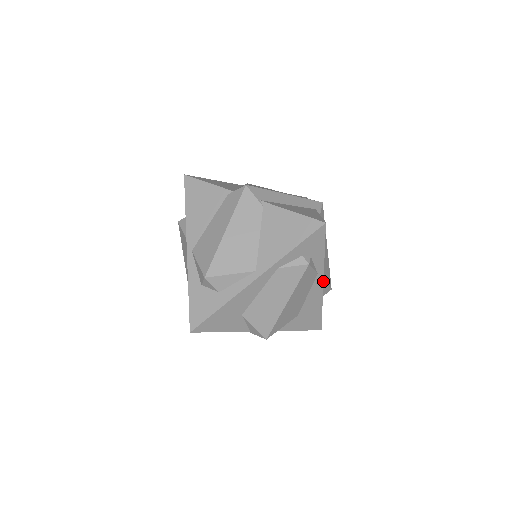
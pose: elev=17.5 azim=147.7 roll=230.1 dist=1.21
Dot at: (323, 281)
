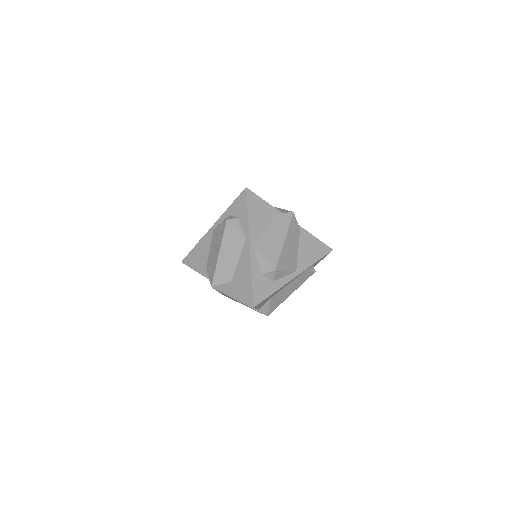
Dot at: occluded
